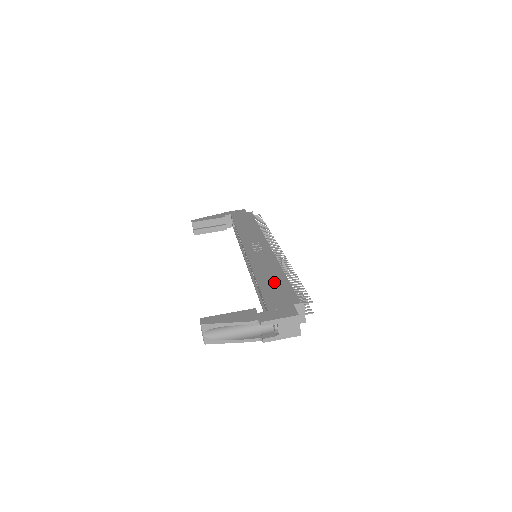
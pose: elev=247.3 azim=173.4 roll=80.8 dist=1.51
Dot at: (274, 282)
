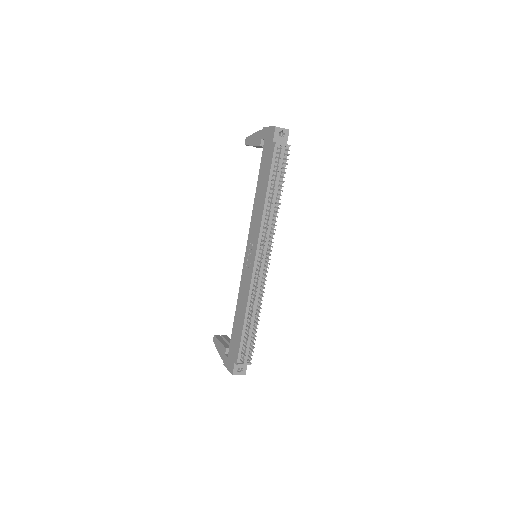
Dot at: (238, 326)
